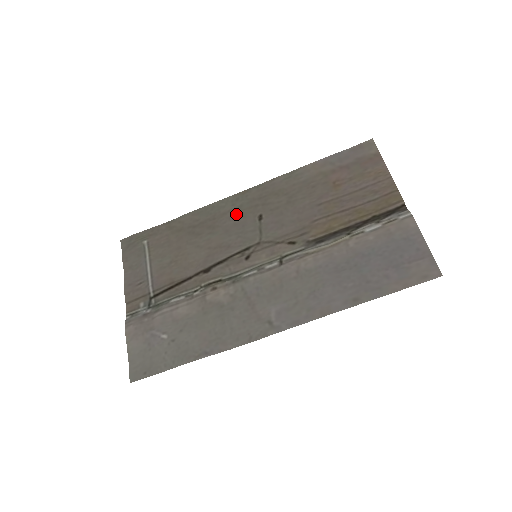
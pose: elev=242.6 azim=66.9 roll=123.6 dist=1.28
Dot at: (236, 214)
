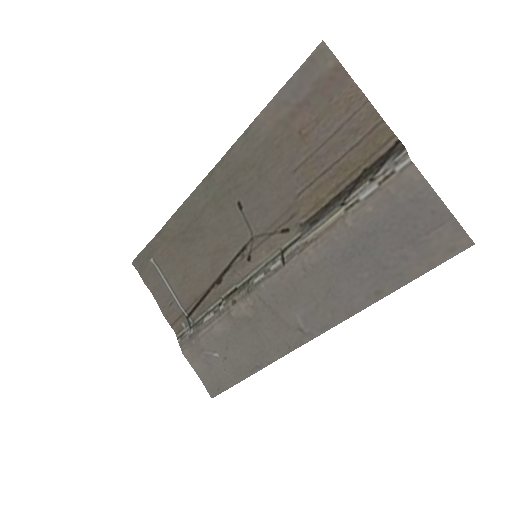
Dot at: (214, 208)
